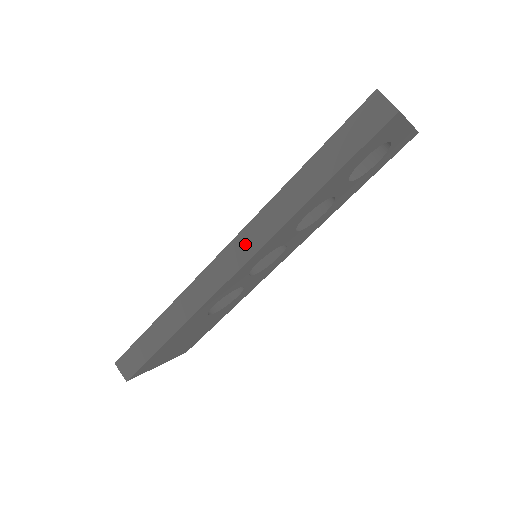
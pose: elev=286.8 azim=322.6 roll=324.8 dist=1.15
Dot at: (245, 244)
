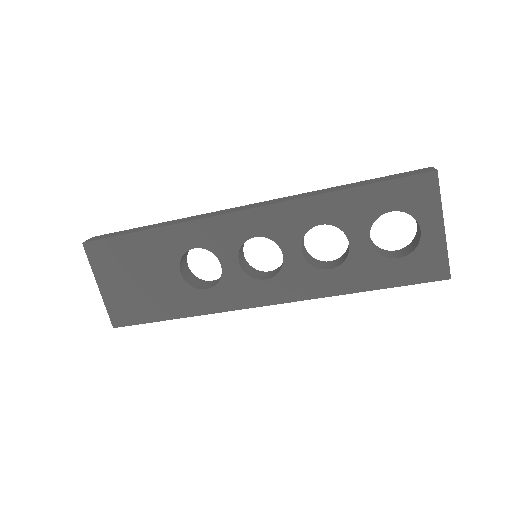
Dot at: (266, 203)
